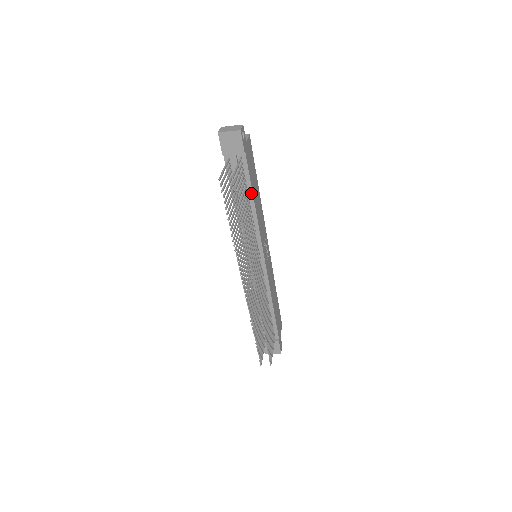
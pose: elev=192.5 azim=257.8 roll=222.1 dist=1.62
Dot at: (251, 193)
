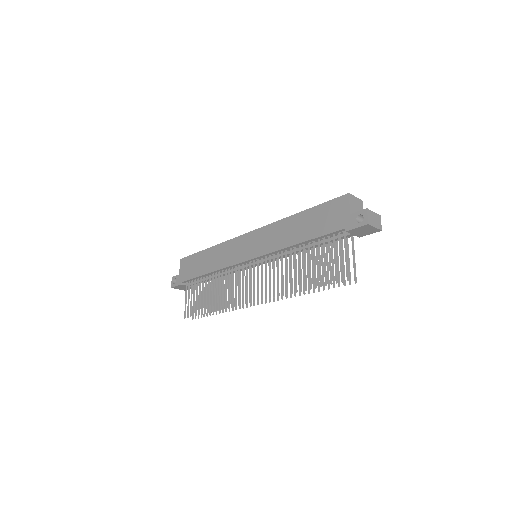
Dot at: (321, 245)
